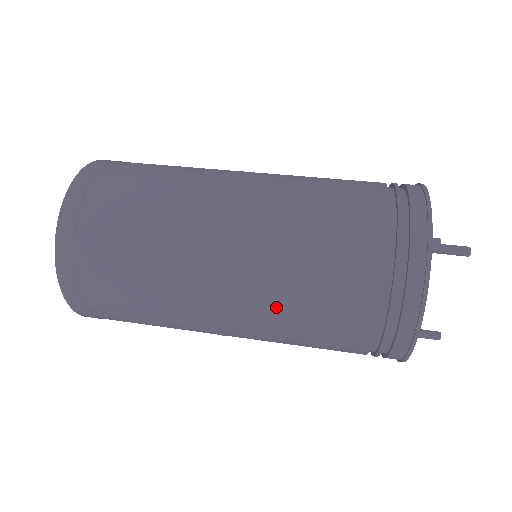
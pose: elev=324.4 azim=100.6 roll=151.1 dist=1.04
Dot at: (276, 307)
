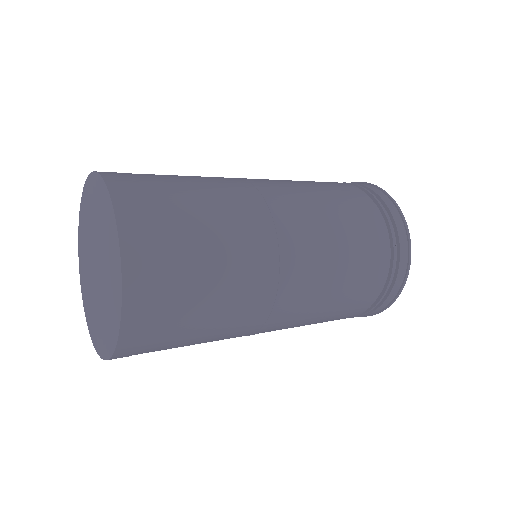
Dot at: (323, 221)
